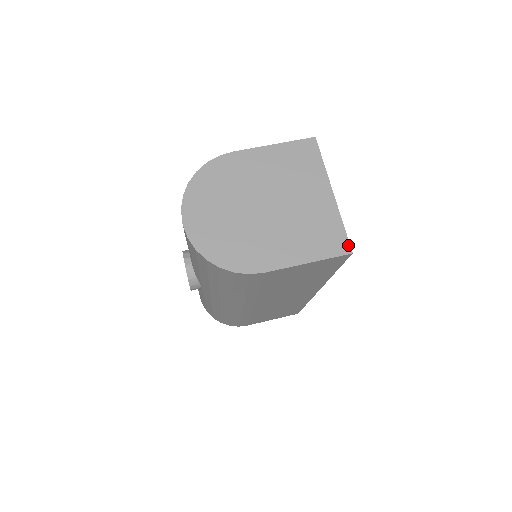
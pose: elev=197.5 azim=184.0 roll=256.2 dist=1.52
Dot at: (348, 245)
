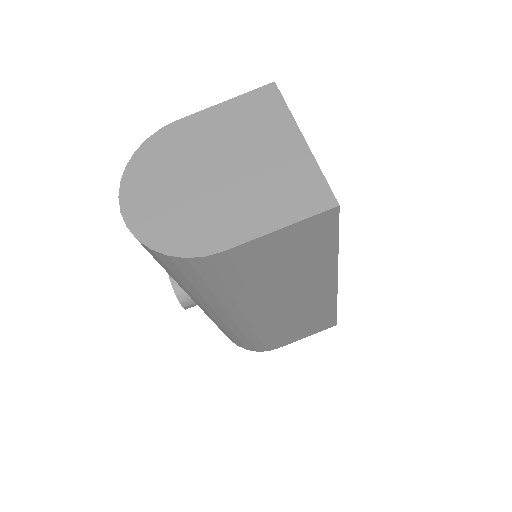
Dot at: (332, 196)
